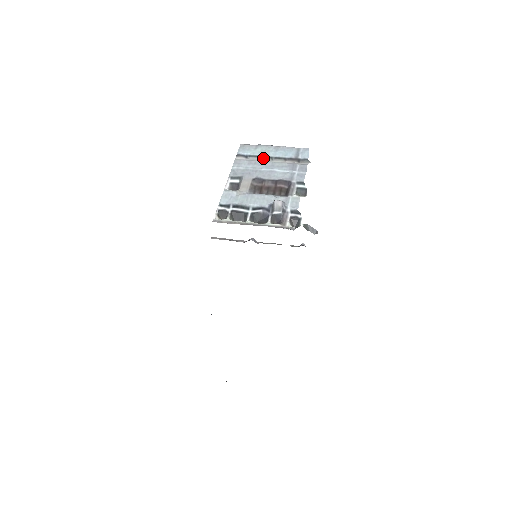
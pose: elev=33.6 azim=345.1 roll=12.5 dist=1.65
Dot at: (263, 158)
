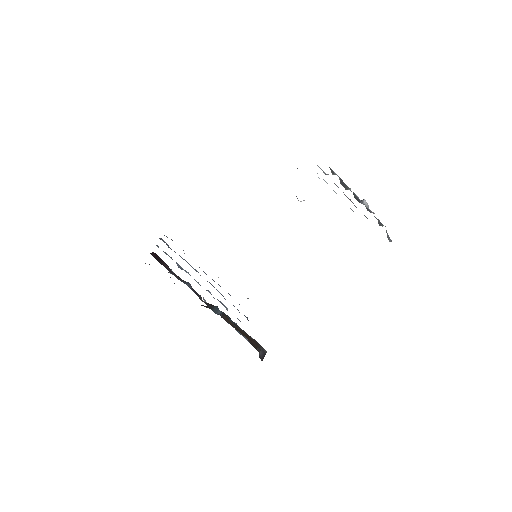
Dot at: (327, 183)
